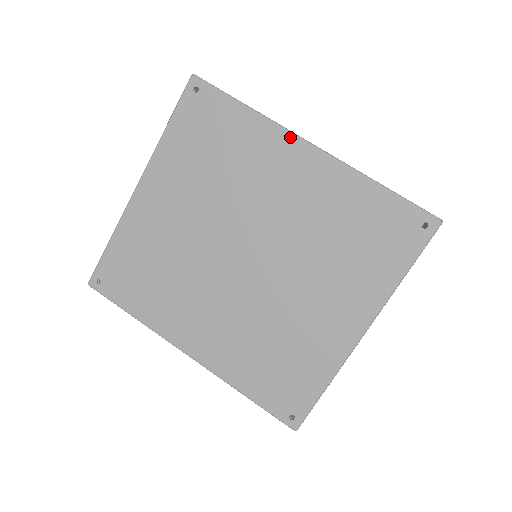
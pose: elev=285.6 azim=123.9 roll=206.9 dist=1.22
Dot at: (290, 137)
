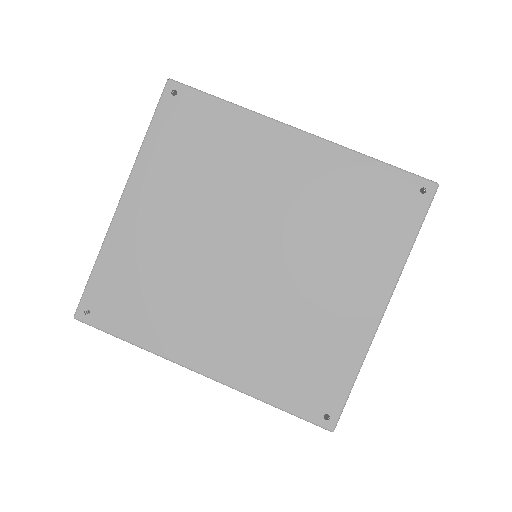
Dot at: (278, 126)
